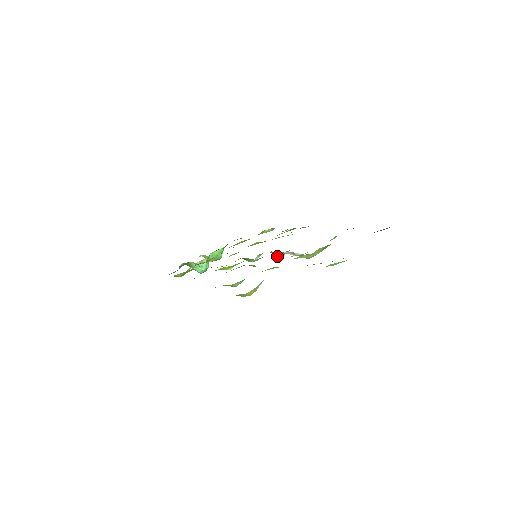
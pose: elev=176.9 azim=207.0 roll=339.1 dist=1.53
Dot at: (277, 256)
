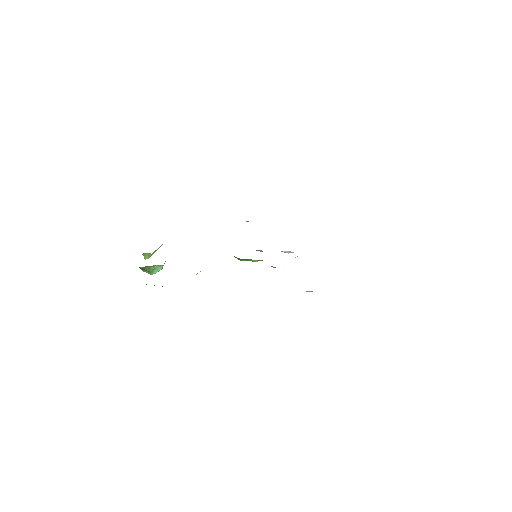
Dot at: (295, 257)
